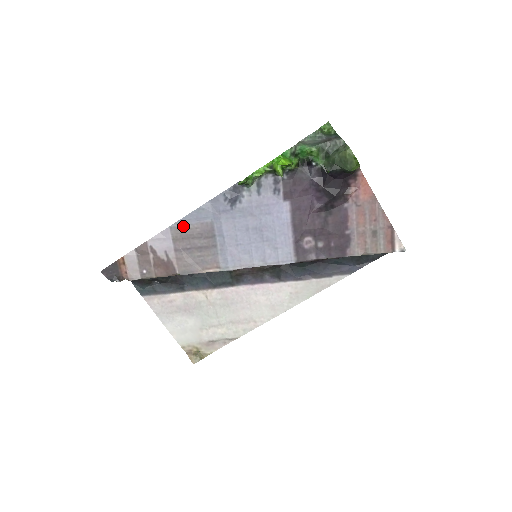
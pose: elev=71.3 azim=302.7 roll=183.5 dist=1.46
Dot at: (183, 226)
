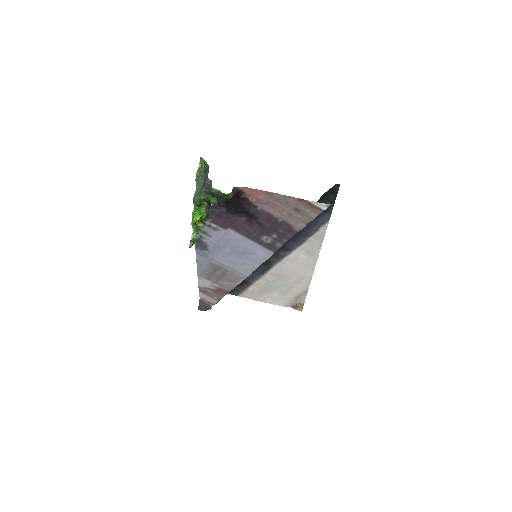
Dot at: (202, 271)
